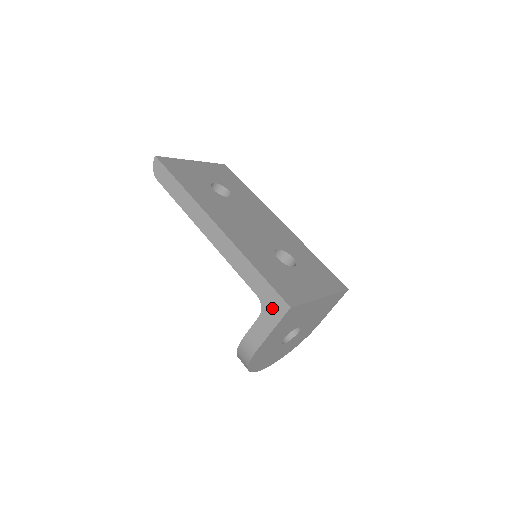
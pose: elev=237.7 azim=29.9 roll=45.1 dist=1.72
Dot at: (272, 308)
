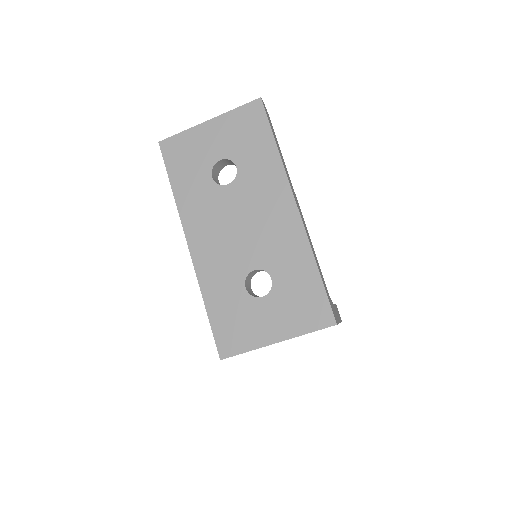
Dot at: occluded
